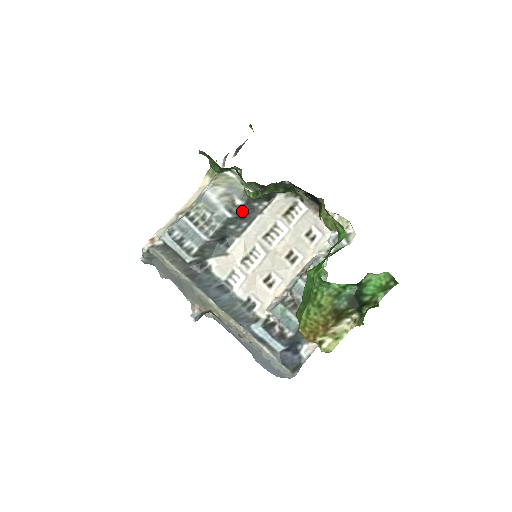
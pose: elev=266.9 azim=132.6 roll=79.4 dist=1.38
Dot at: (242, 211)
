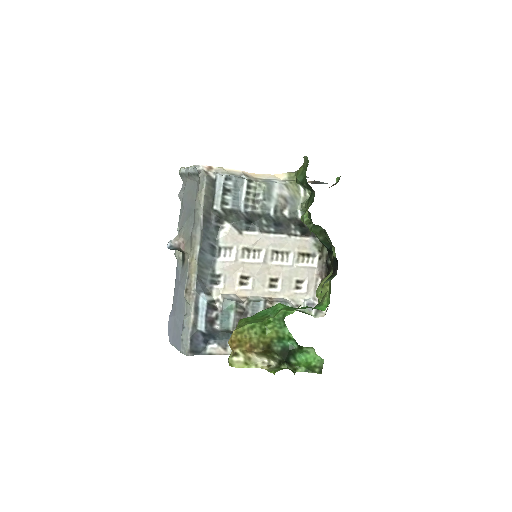
Dot at: (281, 220)
